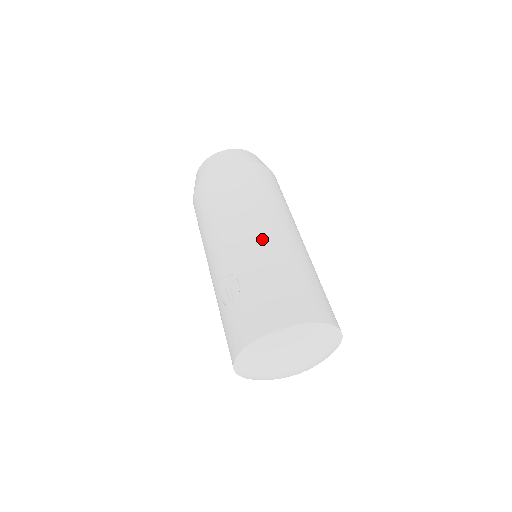
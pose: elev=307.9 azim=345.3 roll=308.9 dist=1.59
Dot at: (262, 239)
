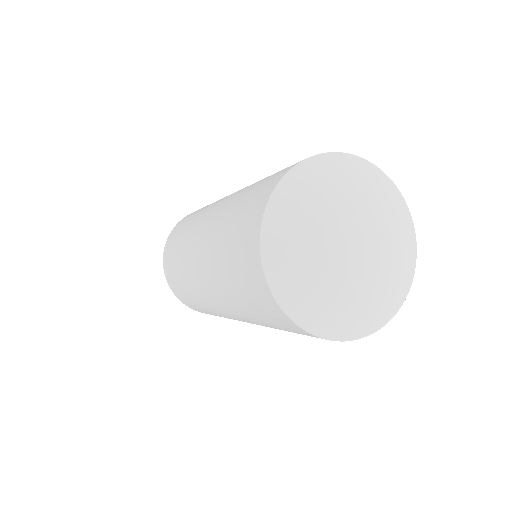
Dot at: occluded
